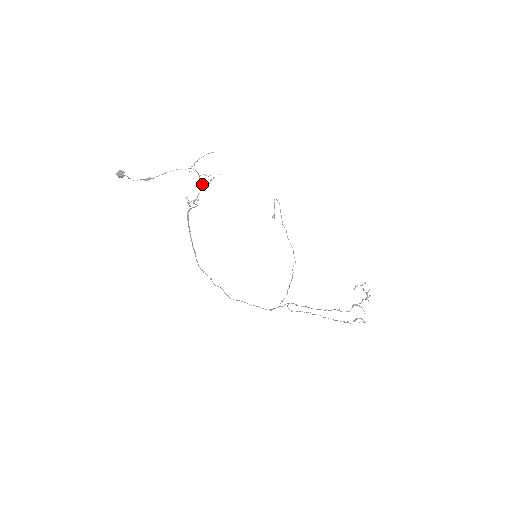
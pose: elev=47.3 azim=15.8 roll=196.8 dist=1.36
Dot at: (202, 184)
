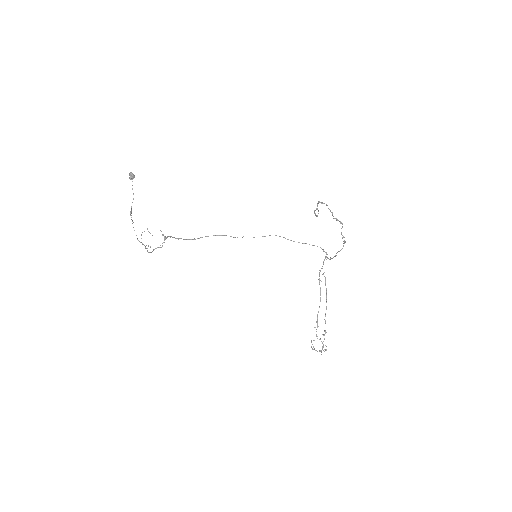
Dot at: occluded
